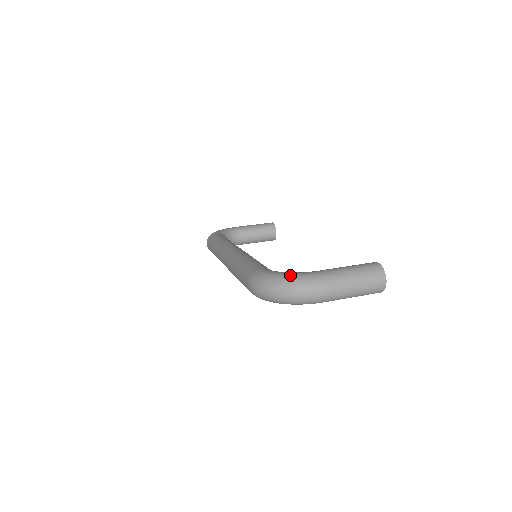
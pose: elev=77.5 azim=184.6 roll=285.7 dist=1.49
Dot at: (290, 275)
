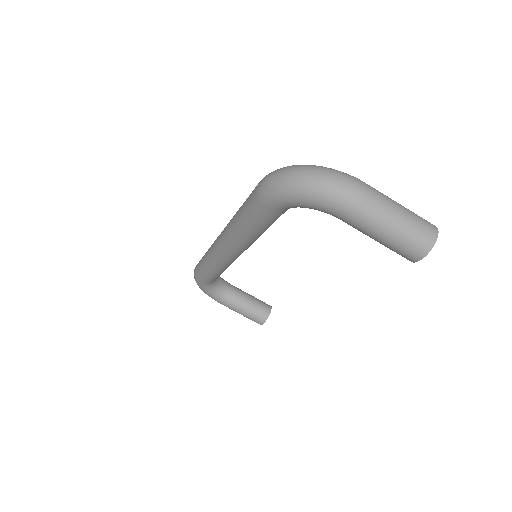
Dot at: occluded
